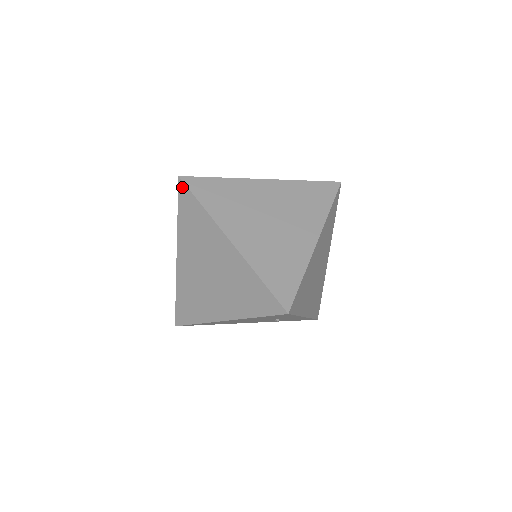
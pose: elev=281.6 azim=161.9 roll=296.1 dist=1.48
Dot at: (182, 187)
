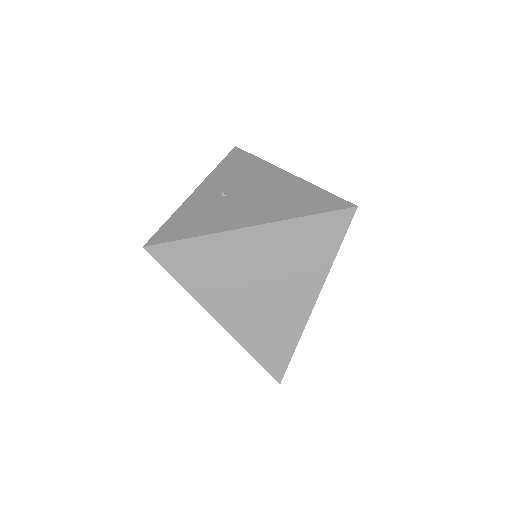
Dot at: (151, 255)
